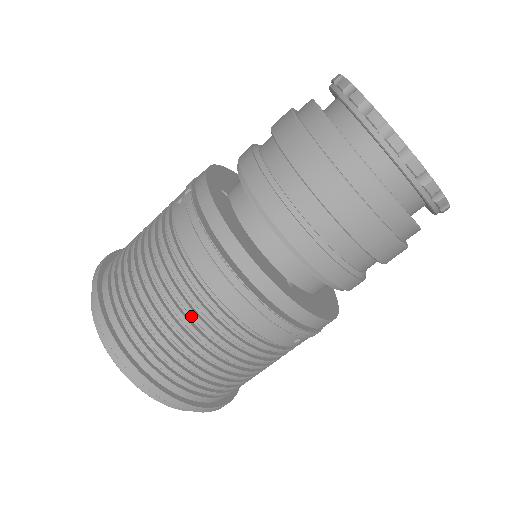
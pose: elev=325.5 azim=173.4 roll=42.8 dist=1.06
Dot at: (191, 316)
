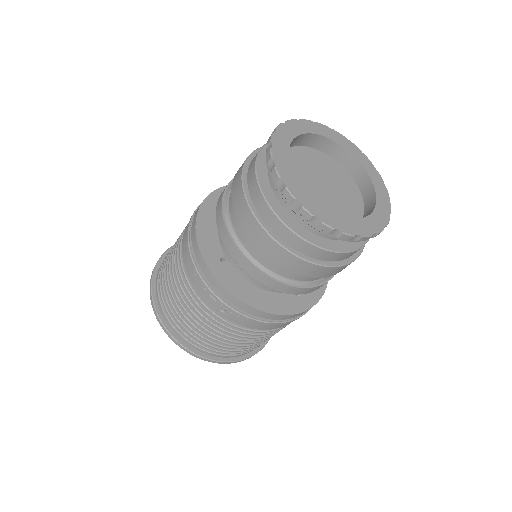
Dot at: (174, 261)
